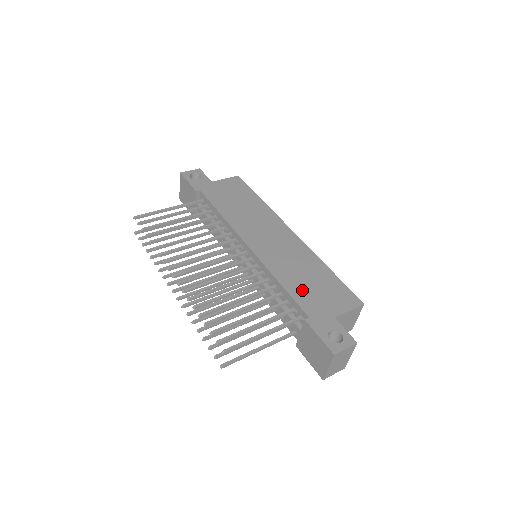
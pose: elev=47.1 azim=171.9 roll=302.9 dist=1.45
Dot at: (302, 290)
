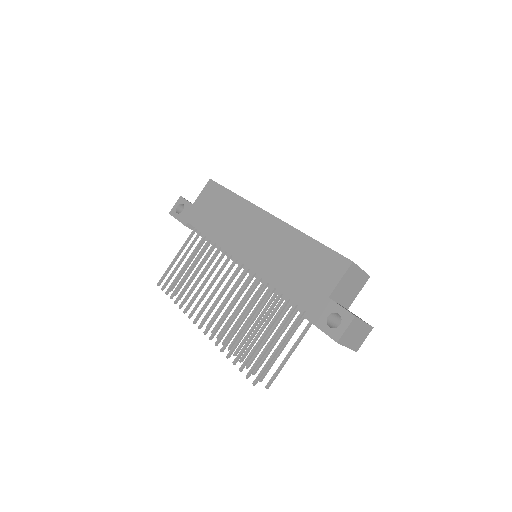
Dot at: (293, 282)
